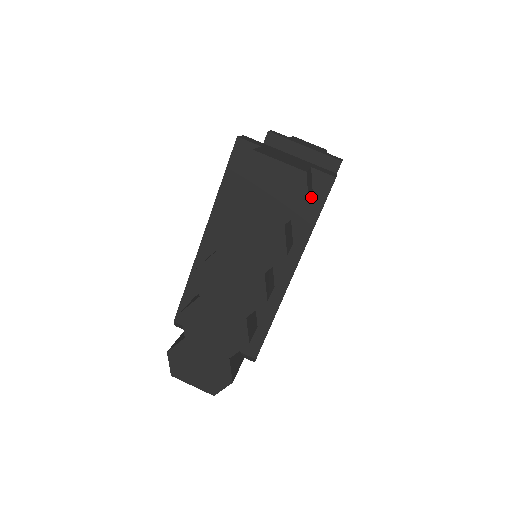
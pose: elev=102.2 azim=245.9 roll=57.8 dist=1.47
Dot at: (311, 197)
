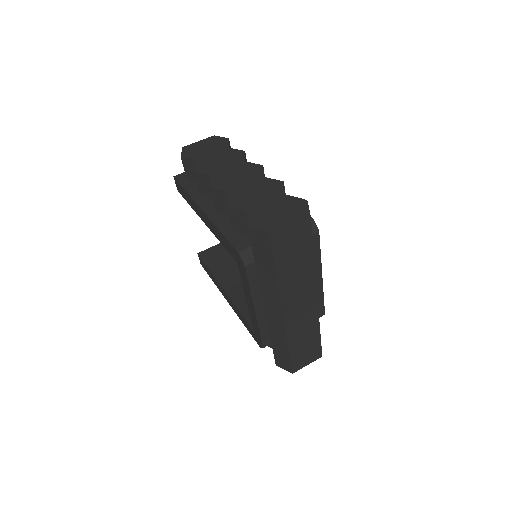
Dot at: occluded
